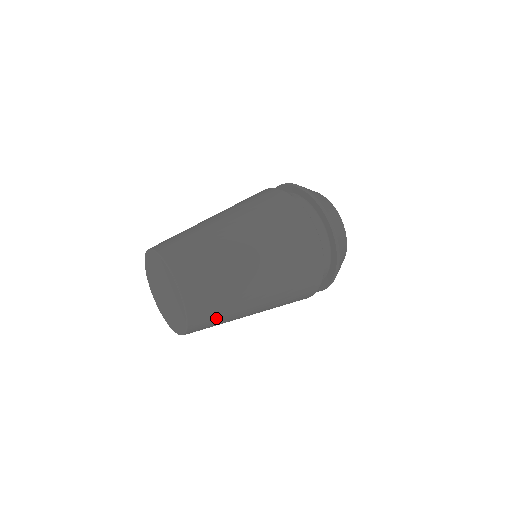
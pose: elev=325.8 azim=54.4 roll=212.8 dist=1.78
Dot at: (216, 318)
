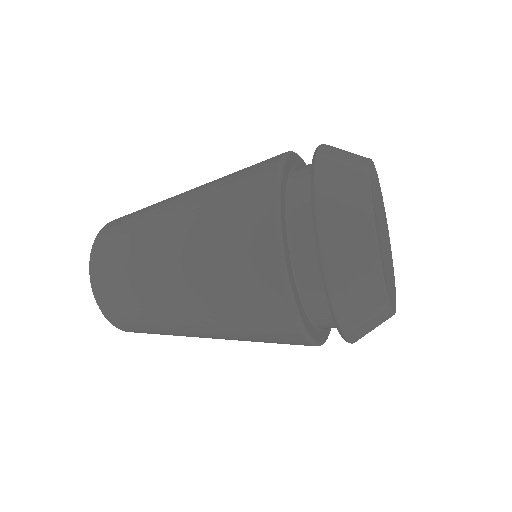
Dot at: (122, 239)
